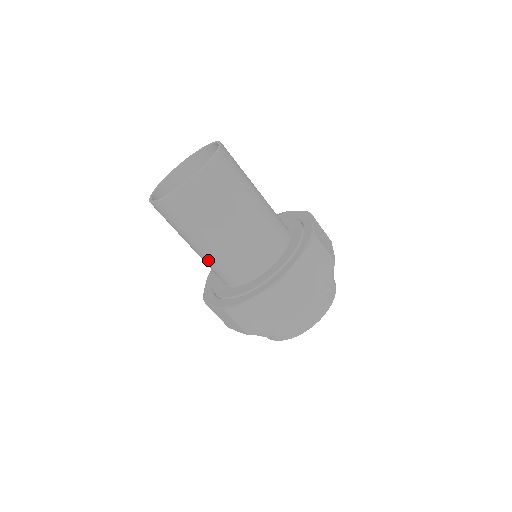
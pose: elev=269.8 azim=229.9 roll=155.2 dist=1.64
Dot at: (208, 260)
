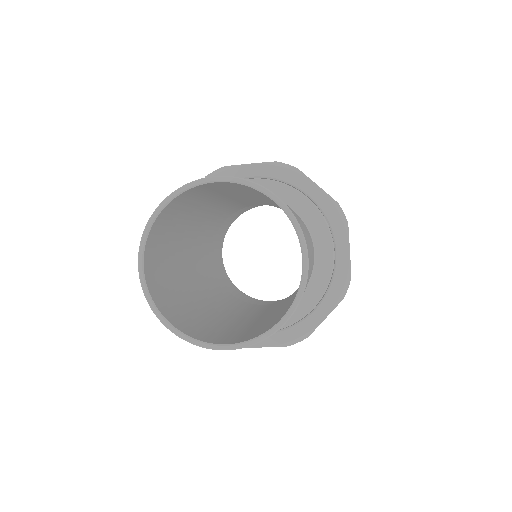
Dot at: occluded
